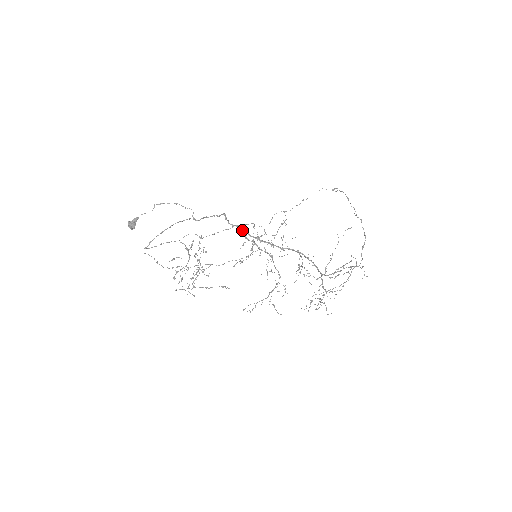
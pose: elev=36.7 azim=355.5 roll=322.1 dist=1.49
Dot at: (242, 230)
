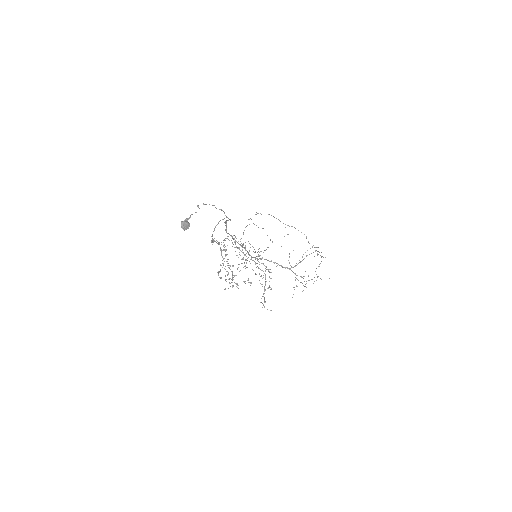
Dot at: occluded
